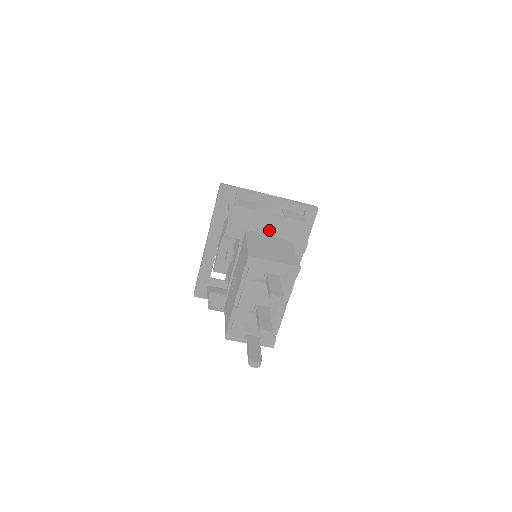
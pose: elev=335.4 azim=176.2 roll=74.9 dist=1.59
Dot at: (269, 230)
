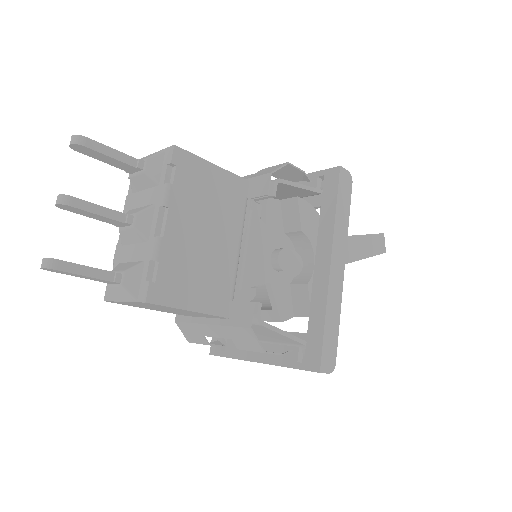
Dot at: occluded
